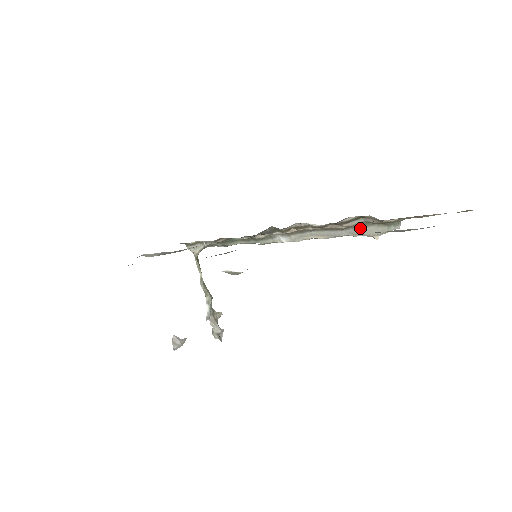
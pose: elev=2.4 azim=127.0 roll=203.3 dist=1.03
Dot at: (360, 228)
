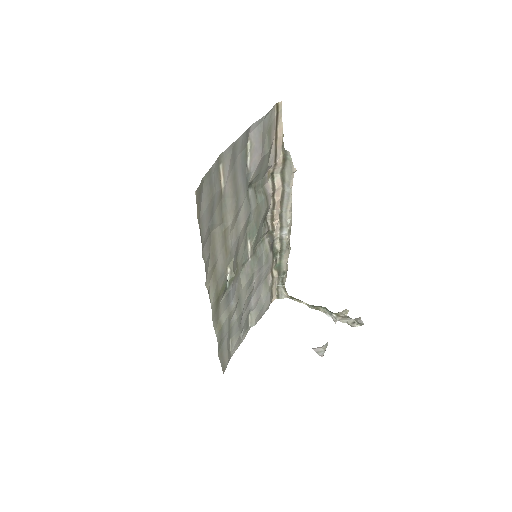
Dot at: (285, 178)
